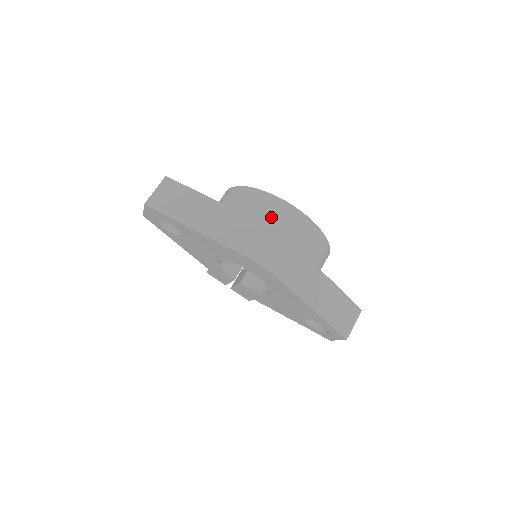
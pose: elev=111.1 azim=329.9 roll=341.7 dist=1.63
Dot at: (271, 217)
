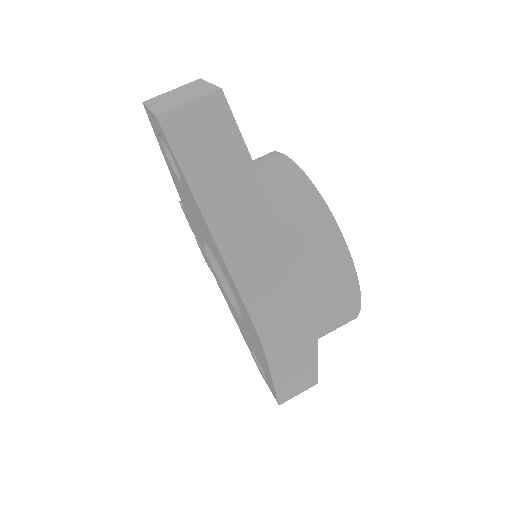
Dot at: (320, 278)
